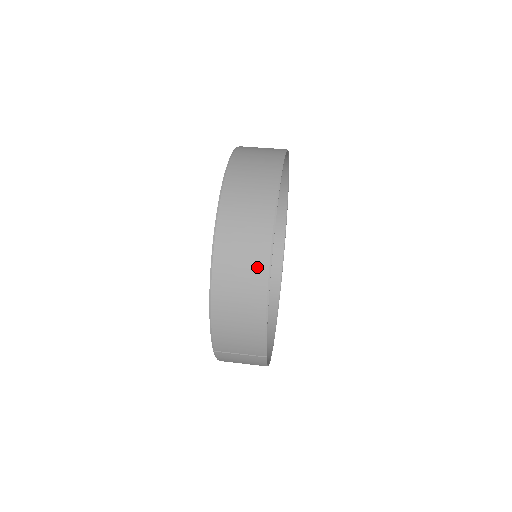
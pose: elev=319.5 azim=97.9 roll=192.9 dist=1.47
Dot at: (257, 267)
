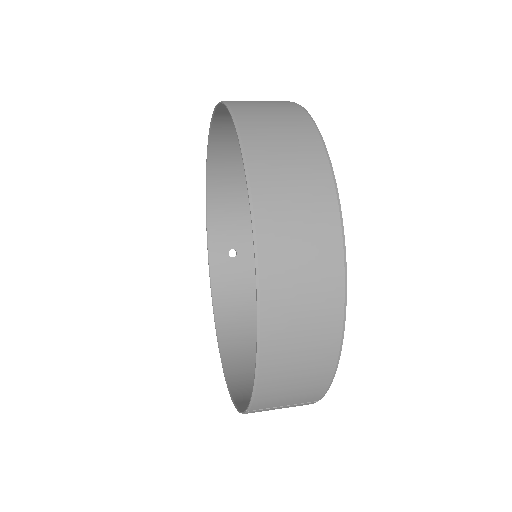
Dot at: (327, 295)
